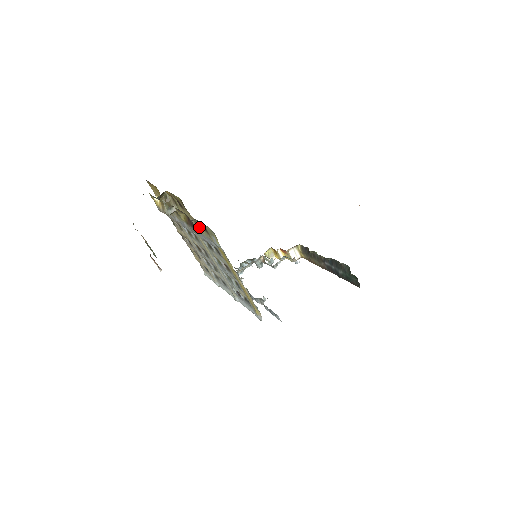
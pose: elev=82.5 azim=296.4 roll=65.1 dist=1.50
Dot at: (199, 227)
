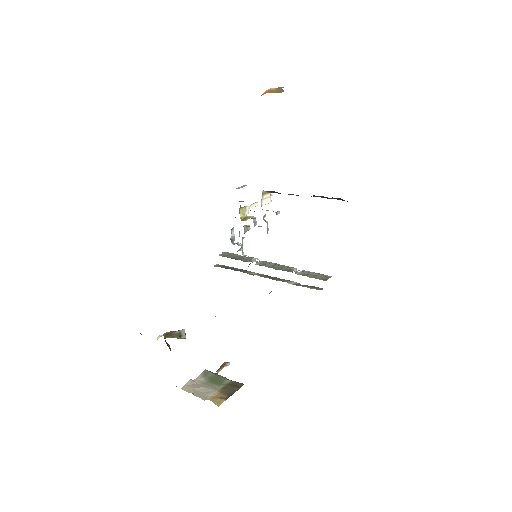
Dot at: occluded
